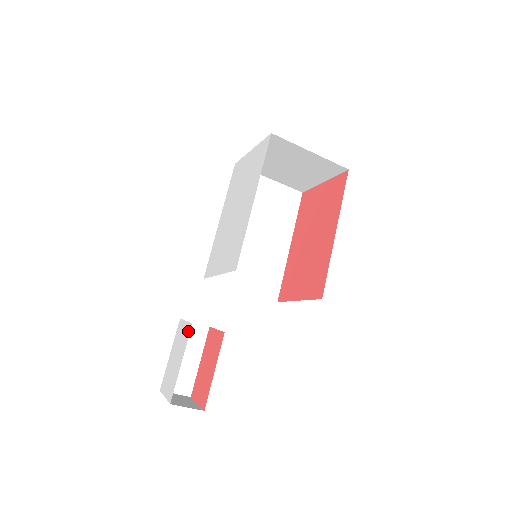
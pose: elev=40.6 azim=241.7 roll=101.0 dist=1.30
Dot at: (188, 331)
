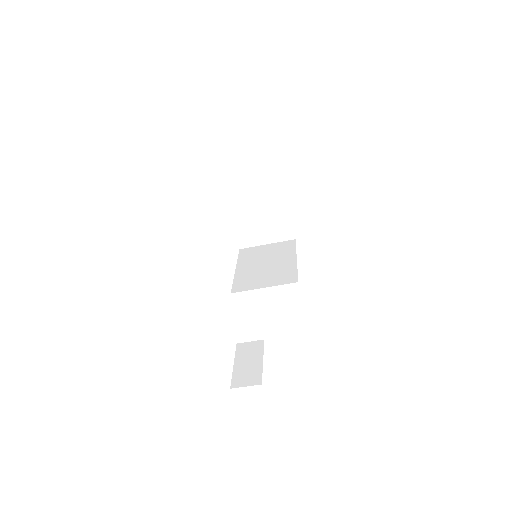
Dot at: occluded
